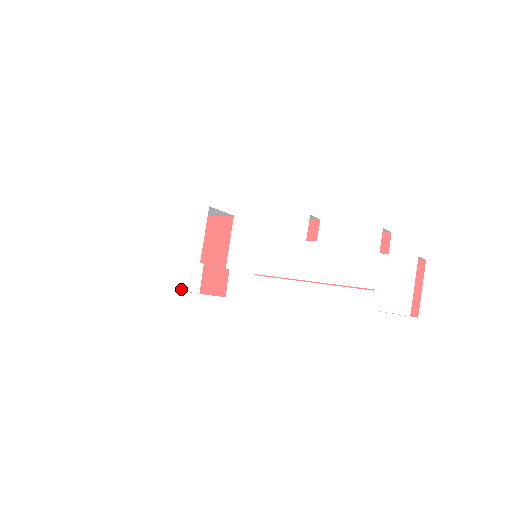
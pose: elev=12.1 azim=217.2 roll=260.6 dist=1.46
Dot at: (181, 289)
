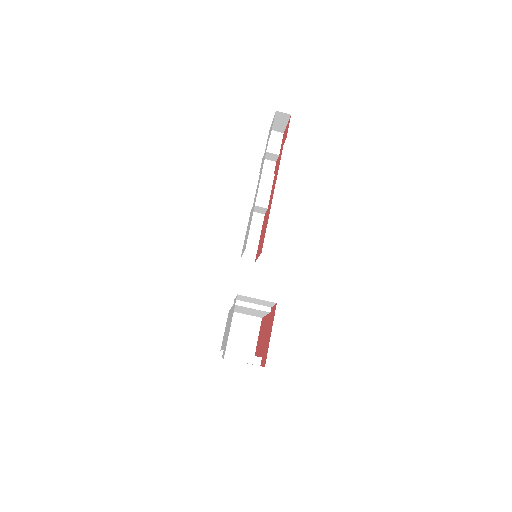
Dot at: occluded
